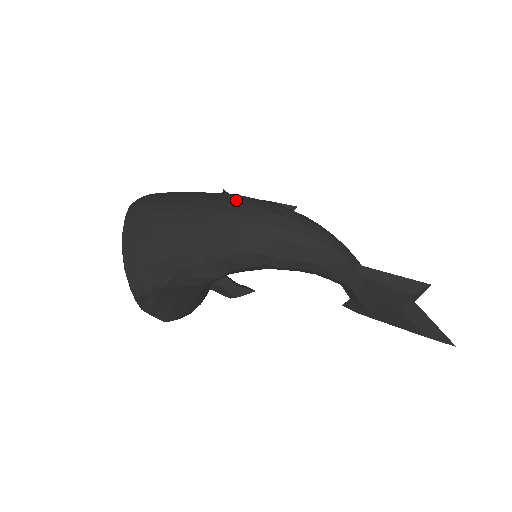
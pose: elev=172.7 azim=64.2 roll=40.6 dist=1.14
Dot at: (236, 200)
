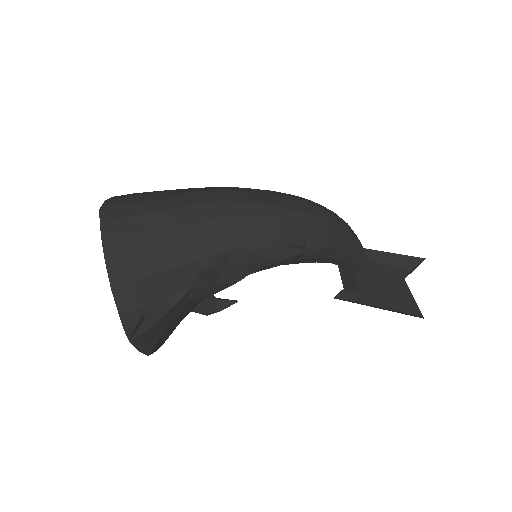
Dot at: (250, 190)
